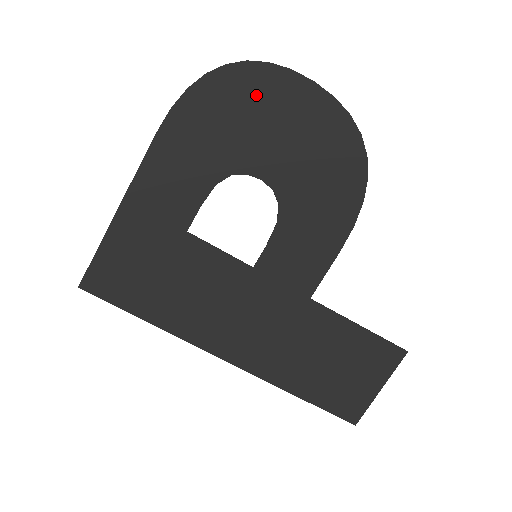
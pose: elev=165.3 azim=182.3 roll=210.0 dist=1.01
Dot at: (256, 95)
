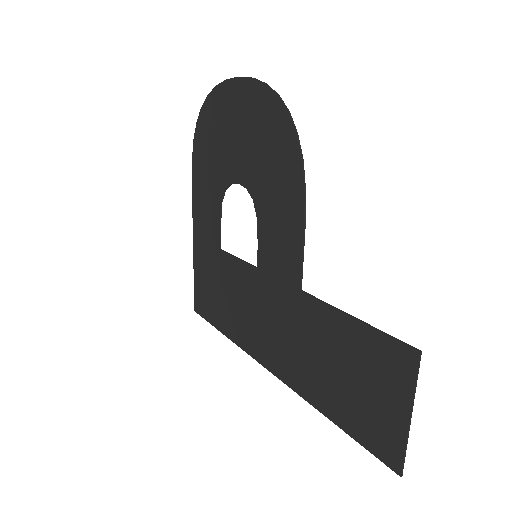
Dot at: (218, 117)
